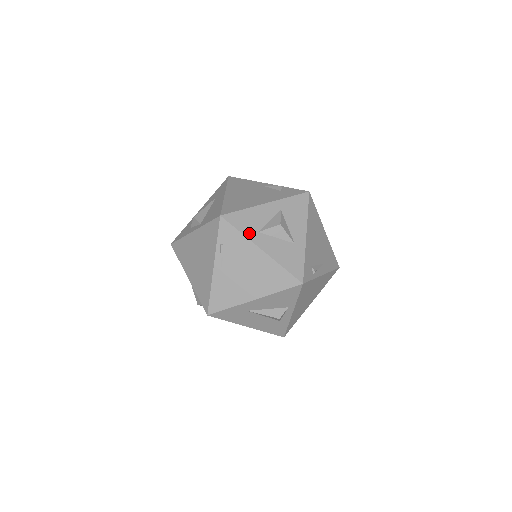
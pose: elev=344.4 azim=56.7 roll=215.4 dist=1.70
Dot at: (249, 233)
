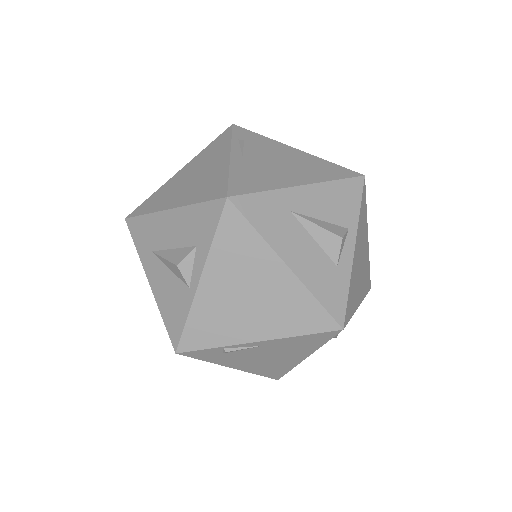
Dot at: occluded
